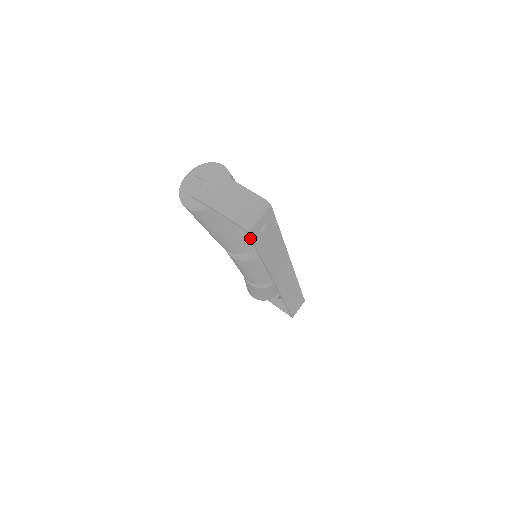
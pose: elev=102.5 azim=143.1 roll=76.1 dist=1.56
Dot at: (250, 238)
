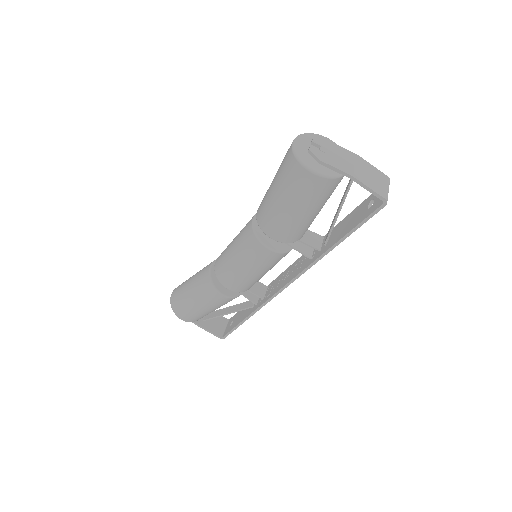
Dot at: (373, 213)
